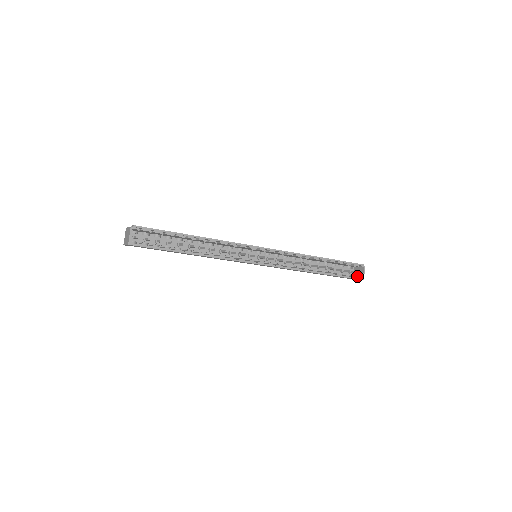
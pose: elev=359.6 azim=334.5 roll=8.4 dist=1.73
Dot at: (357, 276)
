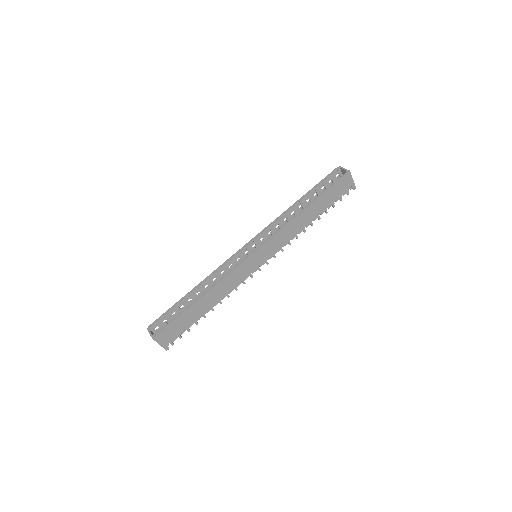
Dot at: occluded
